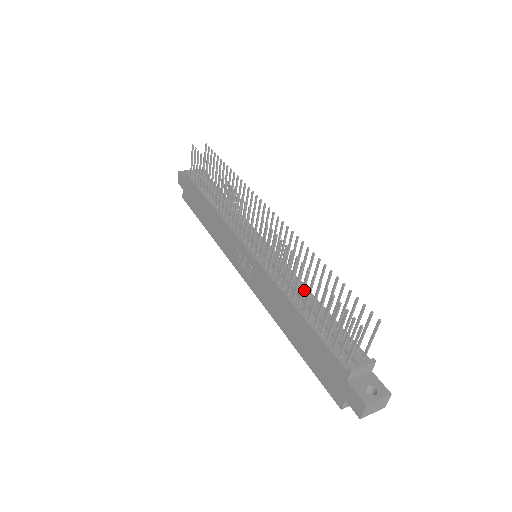
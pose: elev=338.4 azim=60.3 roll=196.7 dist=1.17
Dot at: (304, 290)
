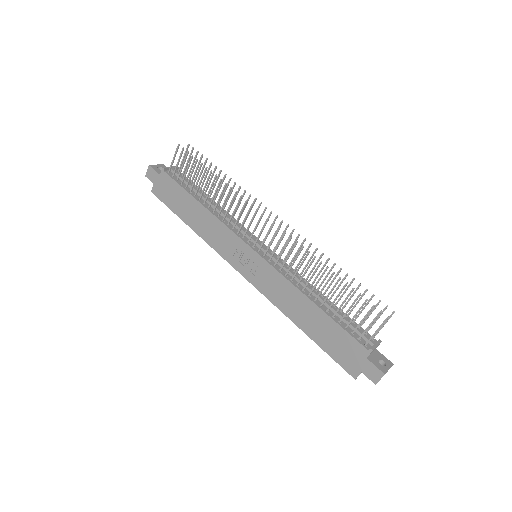
Dot at: (311, 287)
